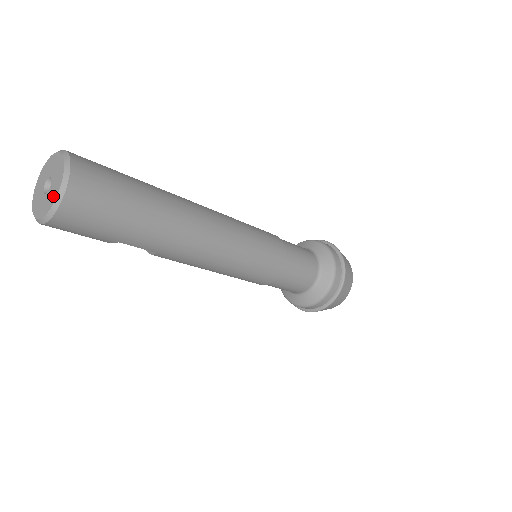
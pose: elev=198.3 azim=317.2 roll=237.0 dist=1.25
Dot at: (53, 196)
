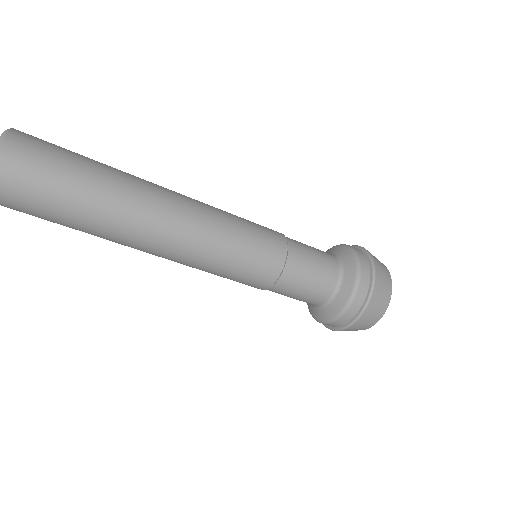
Dot at: out of frame
